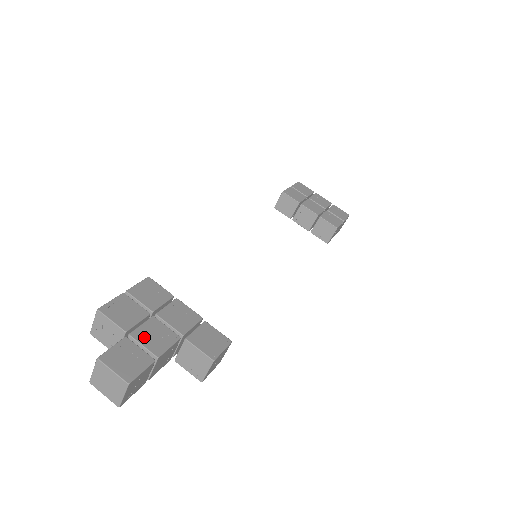
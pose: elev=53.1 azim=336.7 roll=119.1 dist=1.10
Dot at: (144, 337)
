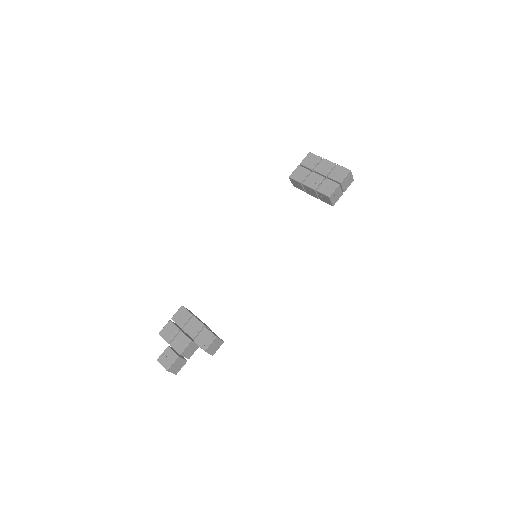
Dot at: (175, 344)
